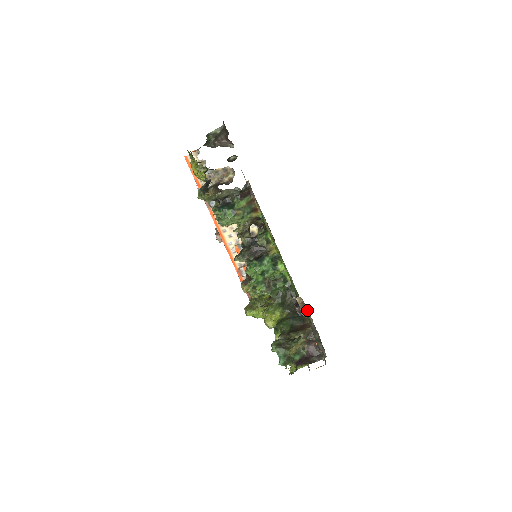
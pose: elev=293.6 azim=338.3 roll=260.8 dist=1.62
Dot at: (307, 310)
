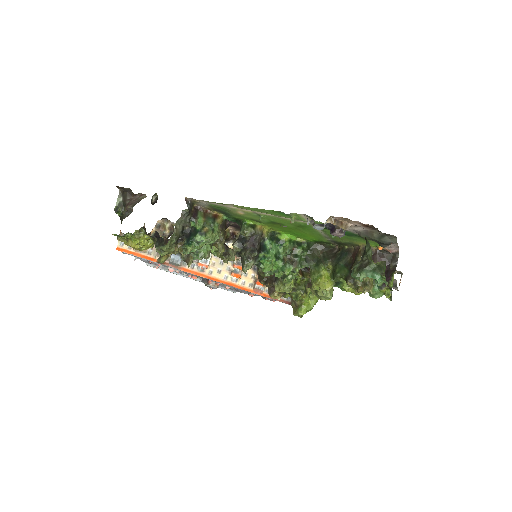
Dot at: (345, 221)
